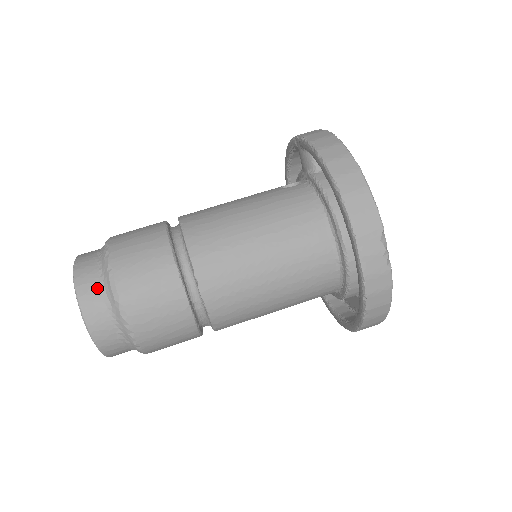
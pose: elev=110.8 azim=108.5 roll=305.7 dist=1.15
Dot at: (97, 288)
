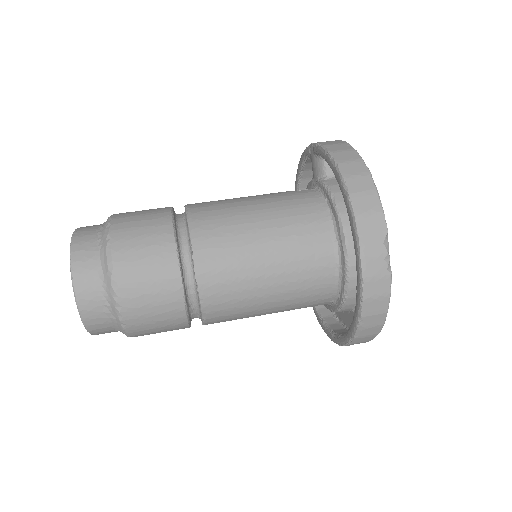
Dot at: (92, 256)
